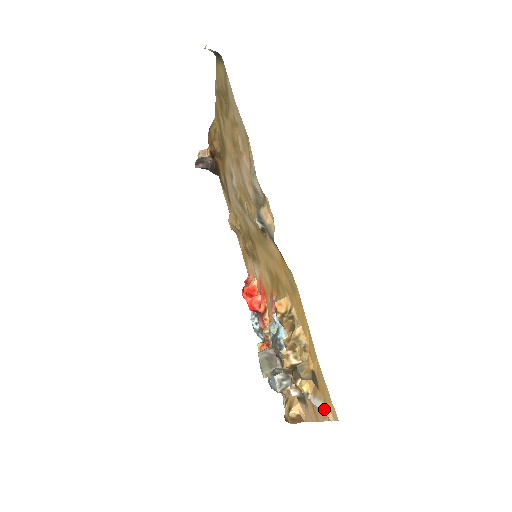
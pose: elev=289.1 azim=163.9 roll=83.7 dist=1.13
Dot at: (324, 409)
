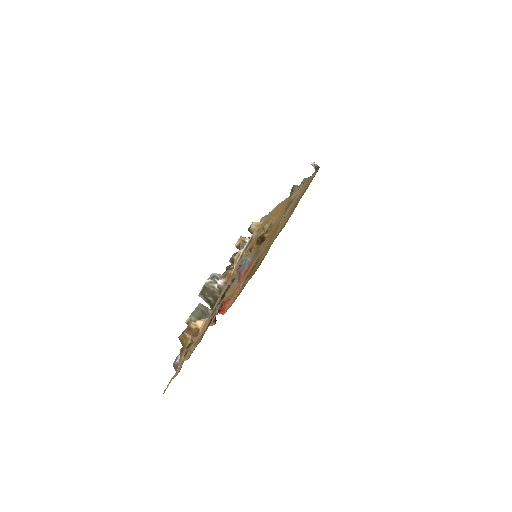
Dot at: occluded
